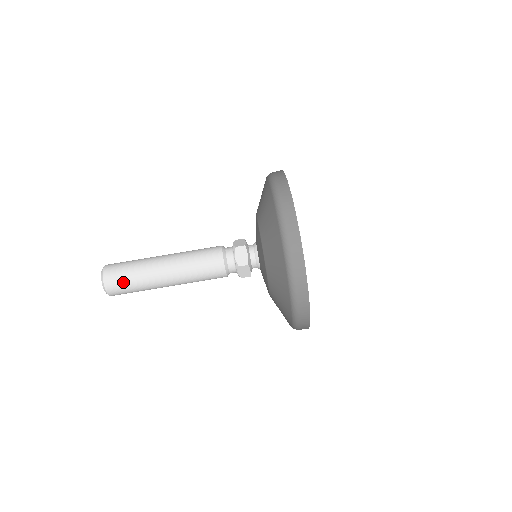
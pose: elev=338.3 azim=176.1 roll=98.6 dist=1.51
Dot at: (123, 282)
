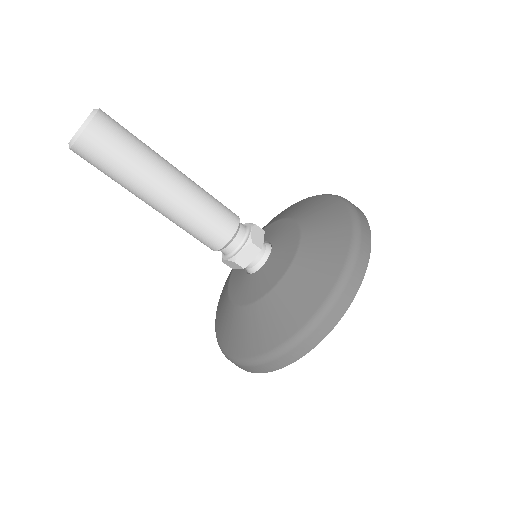
Dot at: (118, 139)
